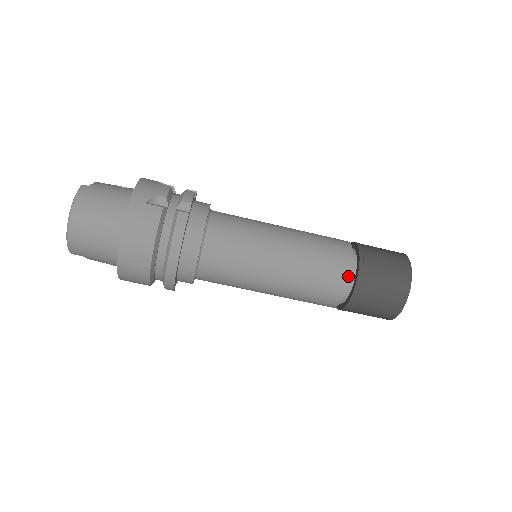
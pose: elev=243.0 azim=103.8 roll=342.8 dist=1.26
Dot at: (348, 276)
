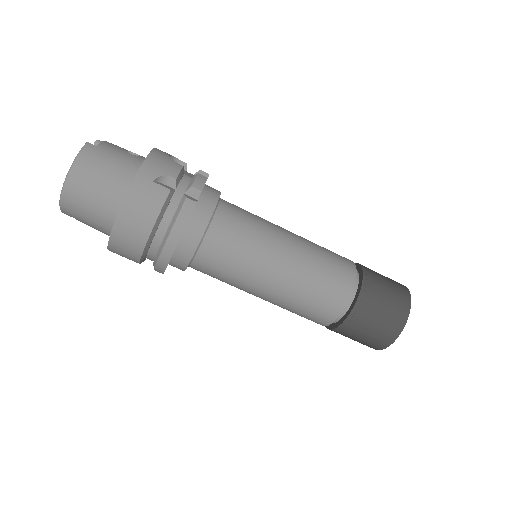
Dot at: (345, 301)
